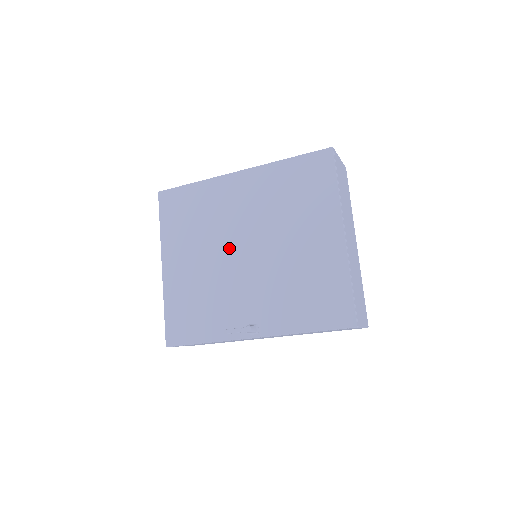
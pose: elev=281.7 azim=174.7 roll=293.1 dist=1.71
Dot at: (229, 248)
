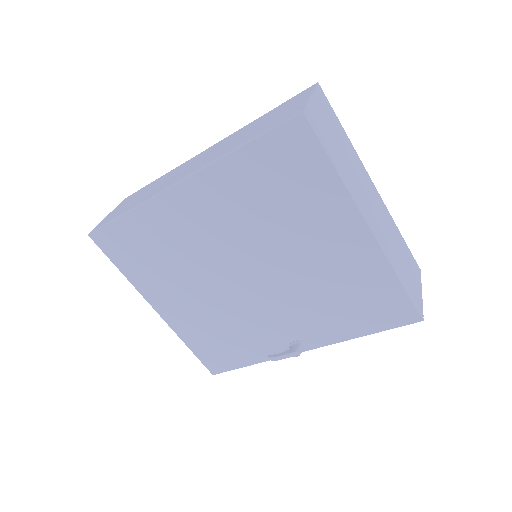
Dot at: (224, 277)
